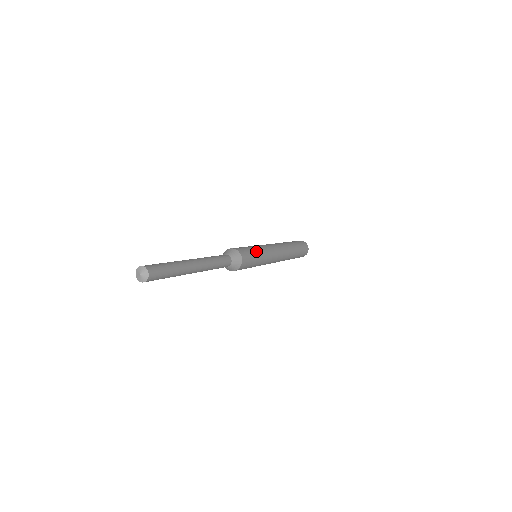
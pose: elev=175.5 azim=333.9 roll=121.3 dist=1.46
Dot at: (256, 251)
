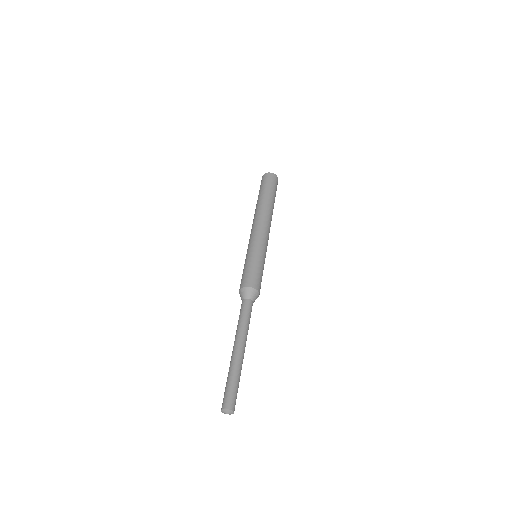
Dot at: occluded
